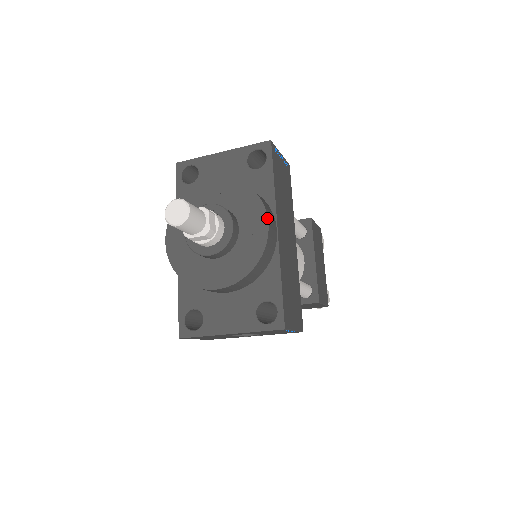
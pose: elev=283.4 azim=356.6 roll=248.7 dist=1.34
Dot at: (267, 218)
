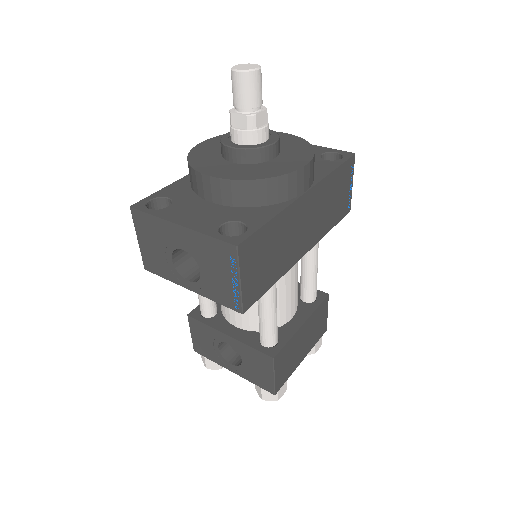
Dot at: (308, 162)
